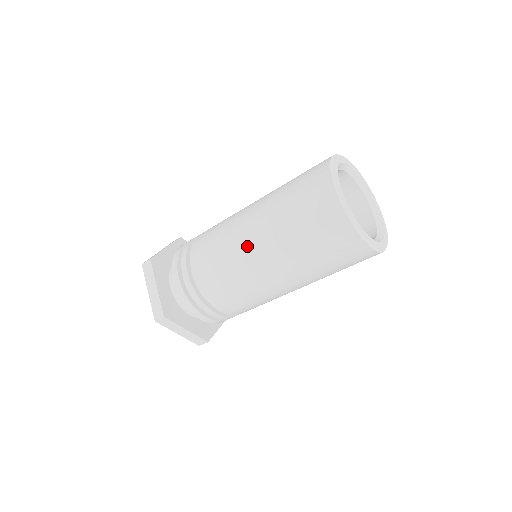
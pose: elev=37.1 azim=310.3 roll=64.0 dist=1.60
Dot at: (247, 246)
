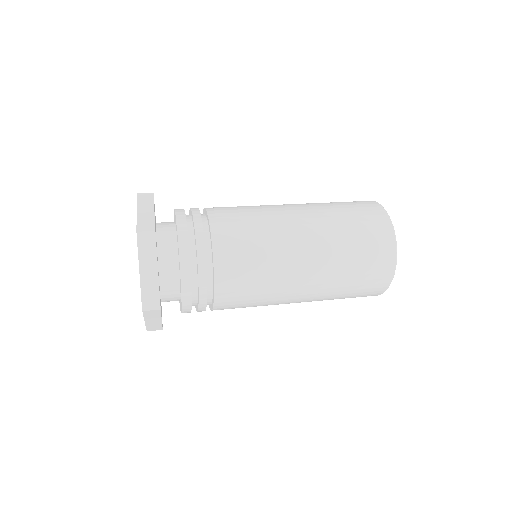
Dot at: (296, 264)
